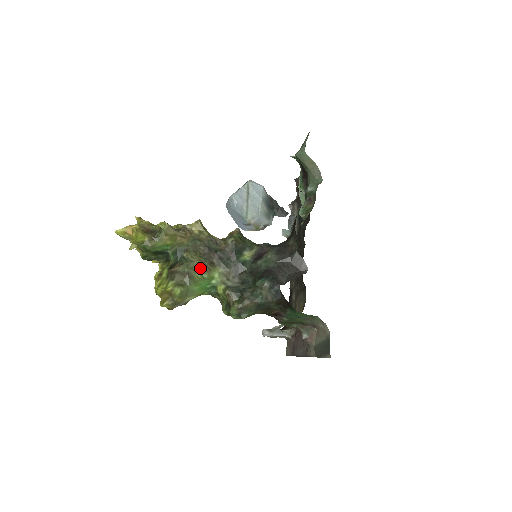
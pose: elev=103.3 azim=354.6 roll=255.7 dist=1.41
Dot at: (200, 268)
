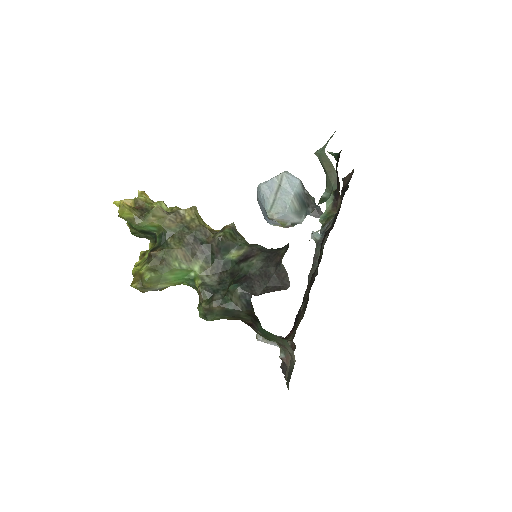
Dot at: (180, 257)
